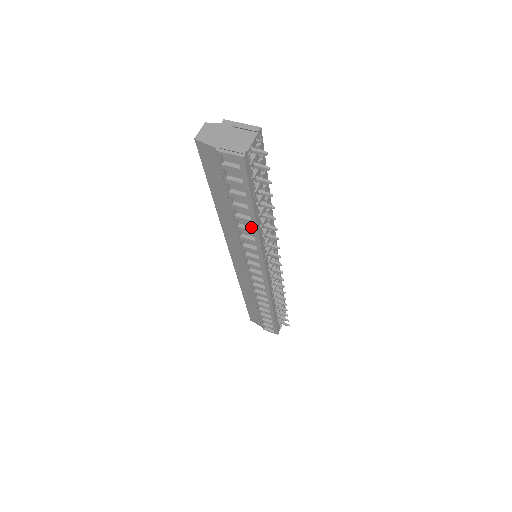
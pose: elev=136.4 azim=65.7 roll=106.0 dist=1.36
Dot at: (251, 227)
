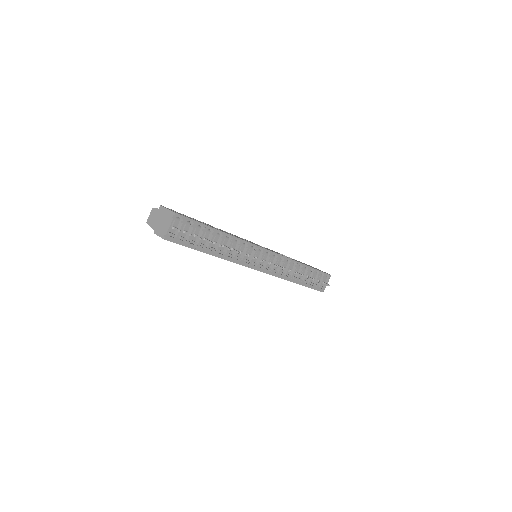
Dot at: occluded
